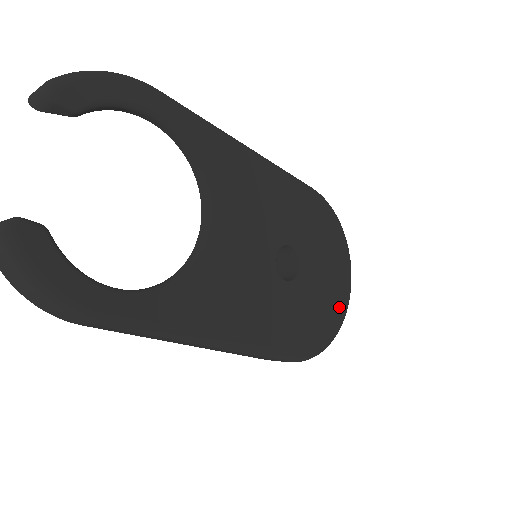
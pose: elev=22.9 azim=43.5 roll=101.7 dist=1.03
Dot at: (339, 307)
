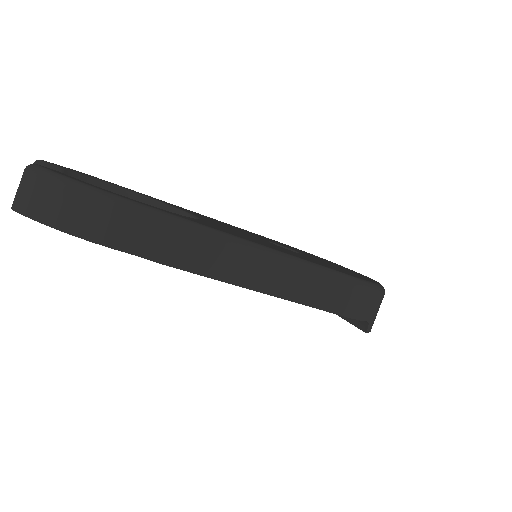
Dot at: occluded
